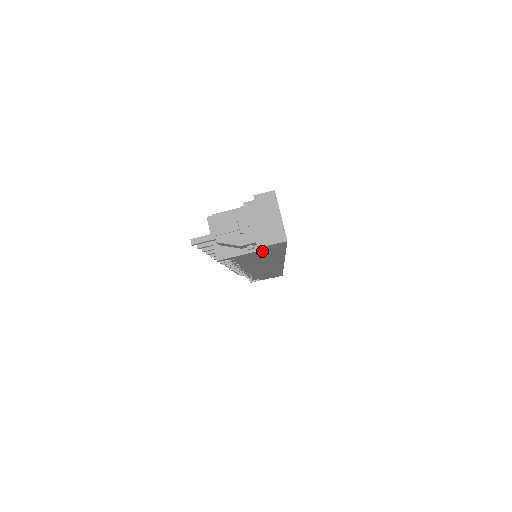
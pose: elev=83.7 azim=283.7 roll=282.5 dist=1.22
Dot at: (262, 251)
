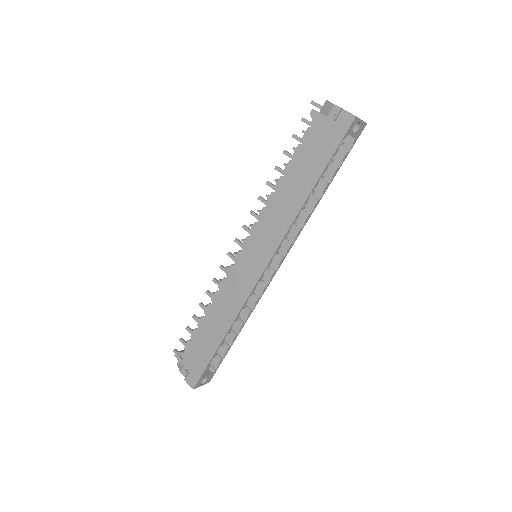
Dot at: (331, 129)
